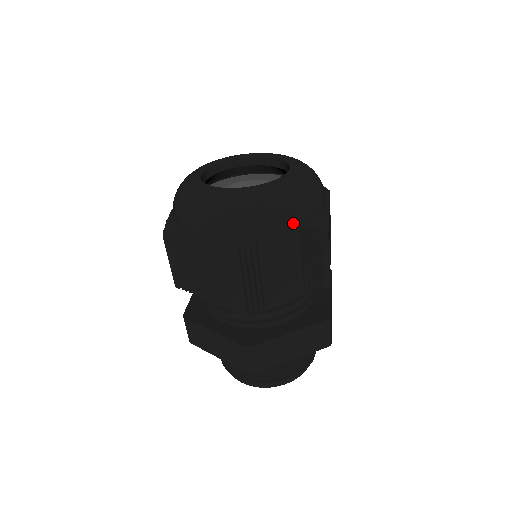
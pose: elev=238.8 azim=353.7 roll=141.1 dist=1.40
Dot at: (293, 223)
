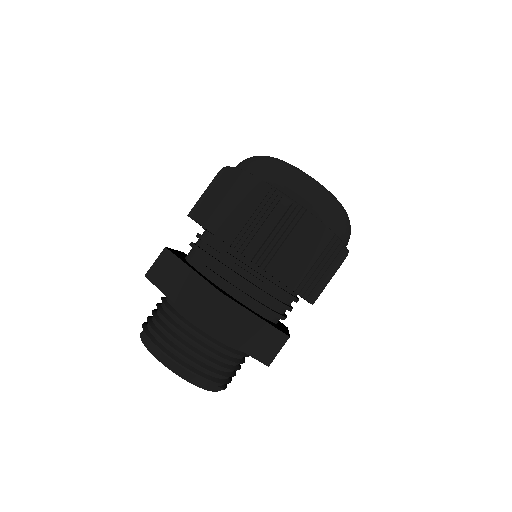
Dot at: (334, 225)
